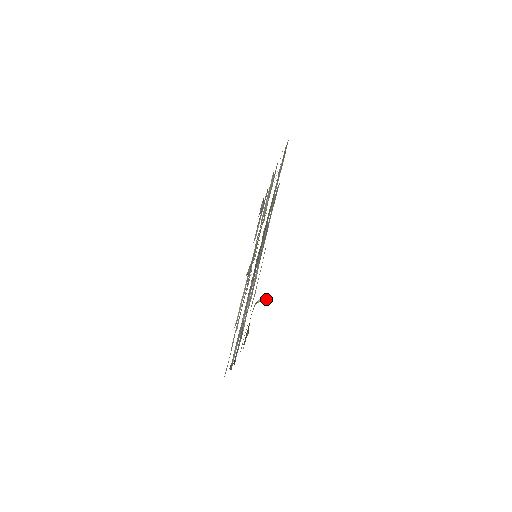
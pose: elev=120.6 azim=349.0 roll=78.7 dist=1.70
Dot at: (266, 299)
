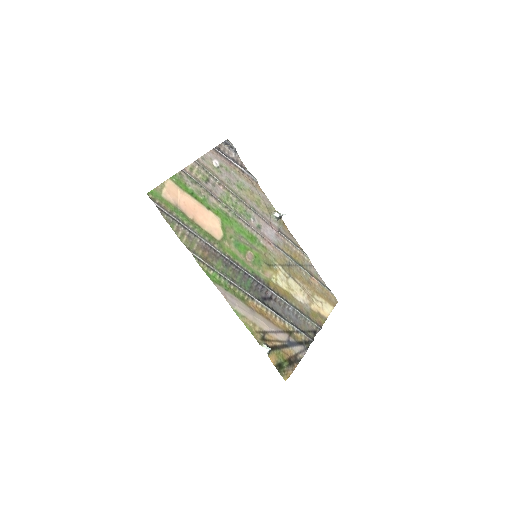
Dot at: occluded
